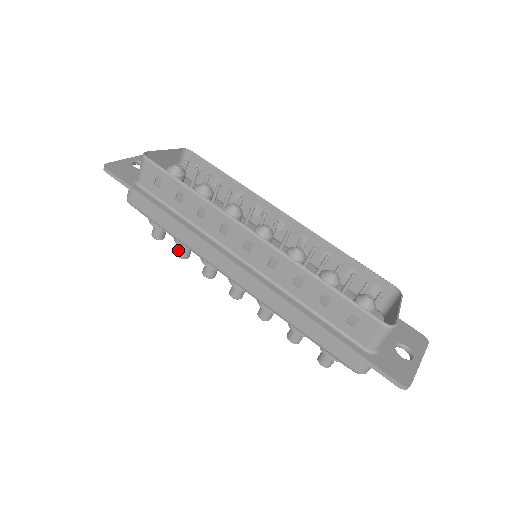
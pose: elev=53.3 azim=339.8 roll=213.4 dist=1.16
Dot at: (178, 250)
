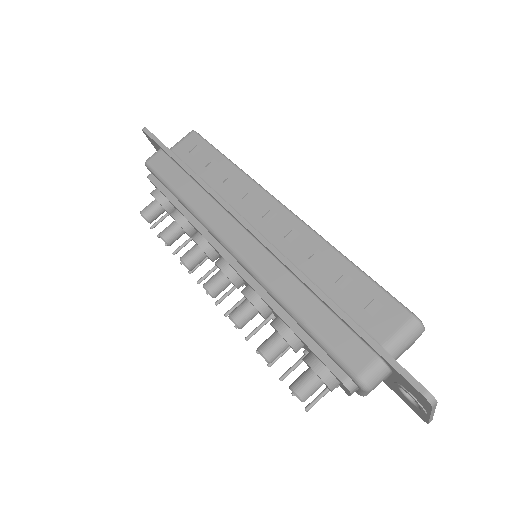
Dot at: (165, 229)
